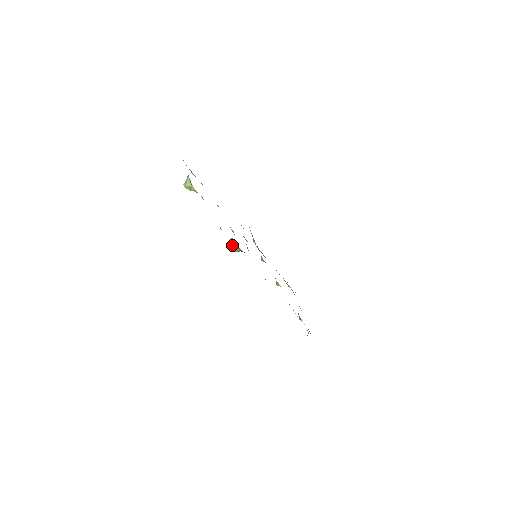
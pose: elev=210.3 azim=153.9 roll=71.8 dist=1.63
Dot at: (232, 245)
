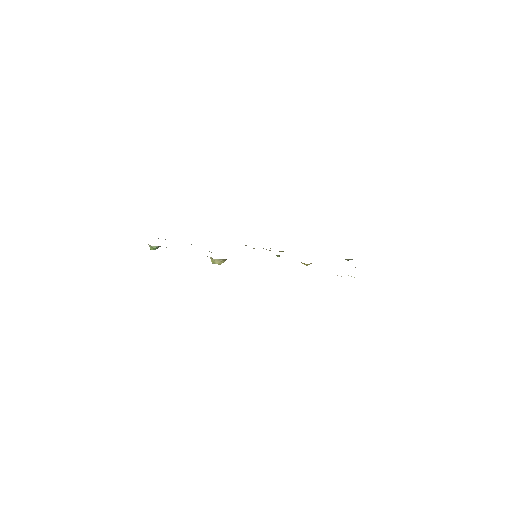
Dot at: (213, 261)
